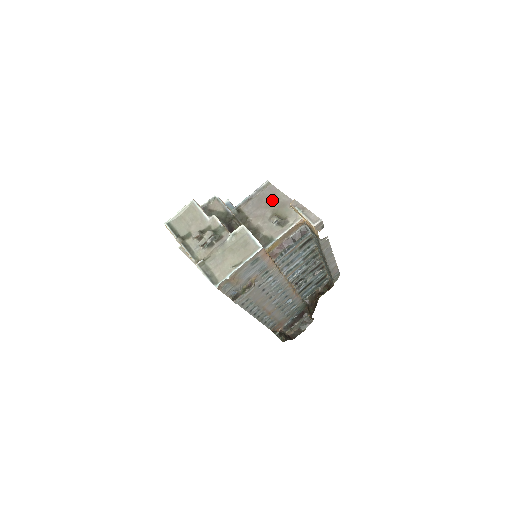
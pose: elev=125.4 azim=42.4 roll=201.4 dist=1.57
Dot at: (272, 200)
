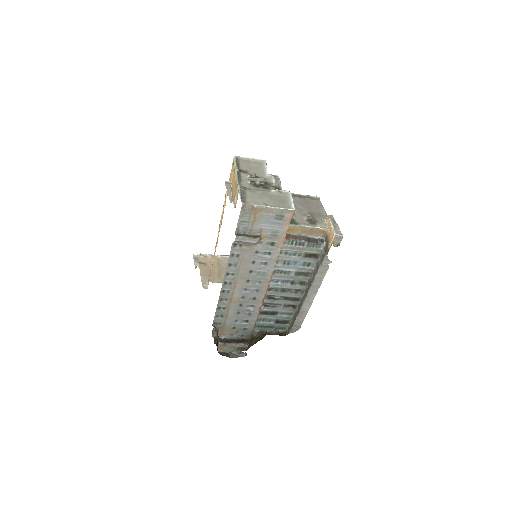
Dot at: (314, 208)
